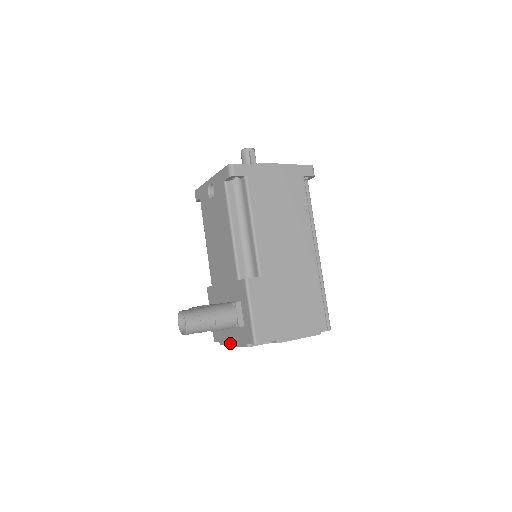
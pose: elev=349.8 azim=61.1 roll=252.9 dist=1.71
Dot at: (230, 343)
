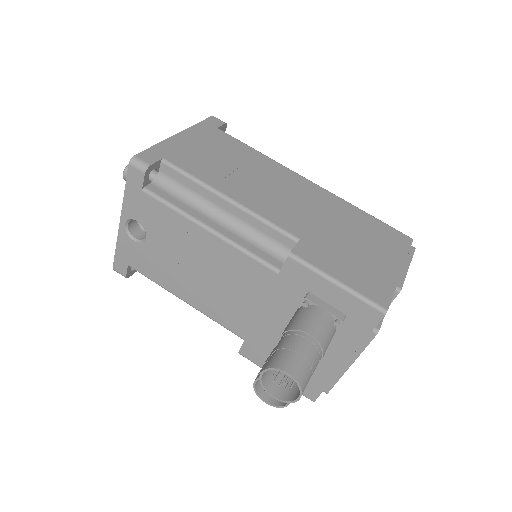
Dot at: (343, 368)
